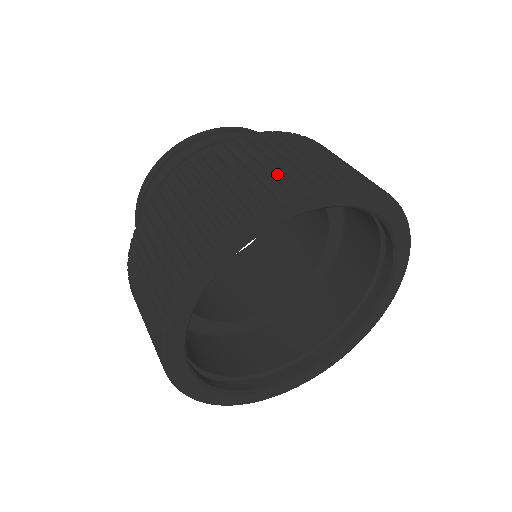
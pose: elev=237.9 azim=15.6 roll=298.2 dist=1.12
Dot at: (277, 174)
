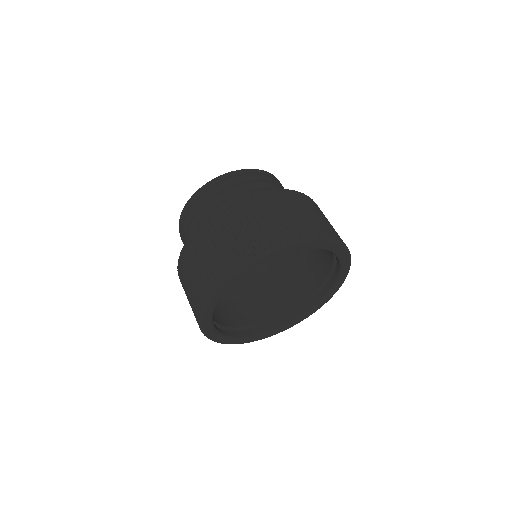
Dot at: (253, 239)
